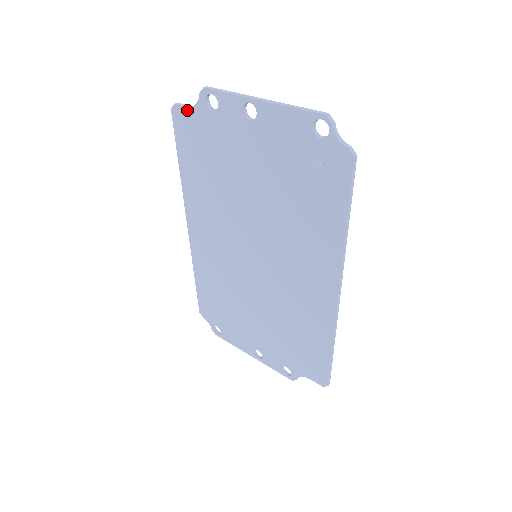
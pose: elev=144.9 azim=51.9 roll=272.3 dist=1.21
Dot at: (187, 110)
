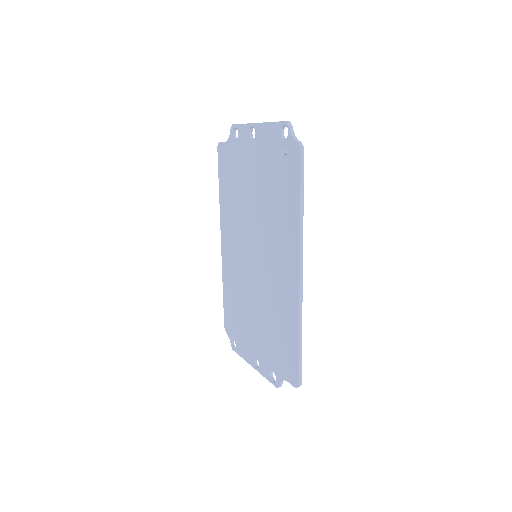
Dot at: (224, 144)
